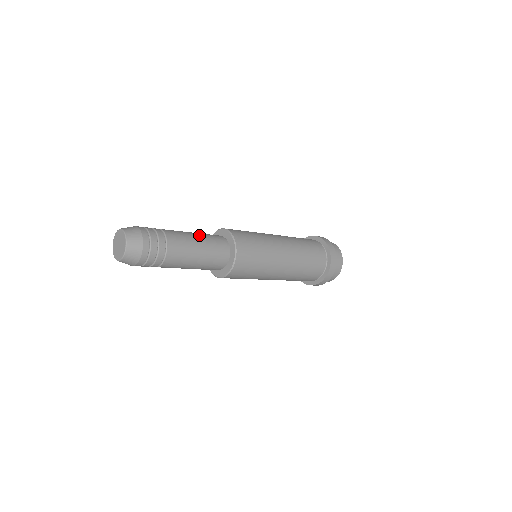
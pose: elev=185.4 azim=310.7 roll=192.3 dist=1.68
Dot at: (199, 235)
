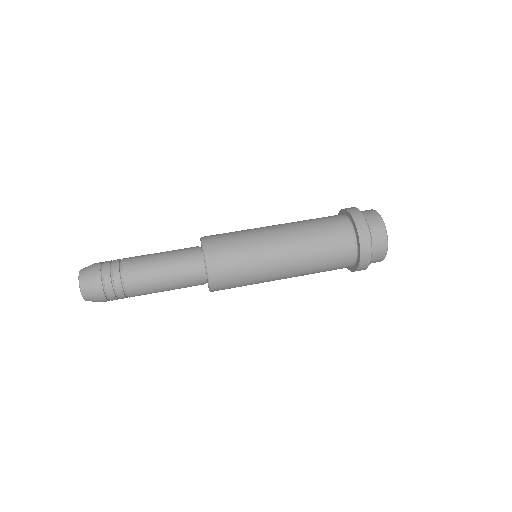
Dot at: (169, 281)
